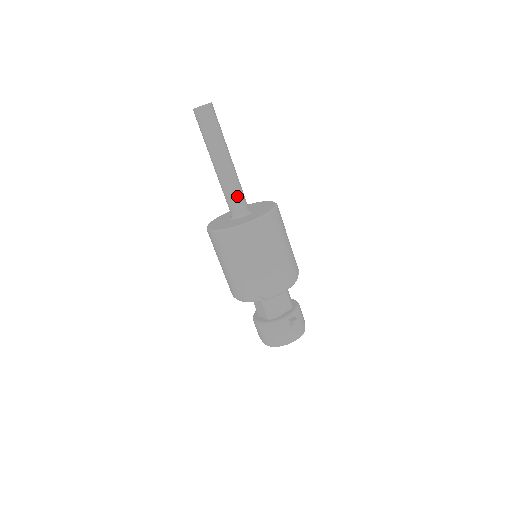
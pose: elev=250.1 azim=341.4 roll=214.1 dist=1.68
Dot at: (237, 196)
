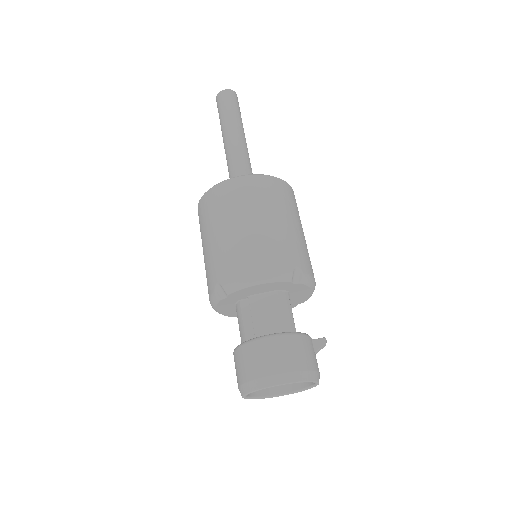
Dot at: occluded
